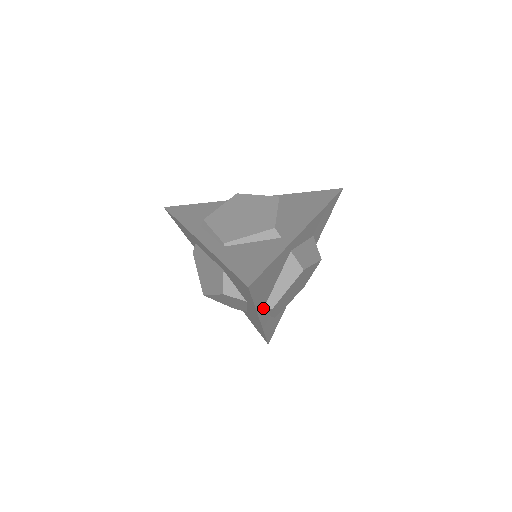
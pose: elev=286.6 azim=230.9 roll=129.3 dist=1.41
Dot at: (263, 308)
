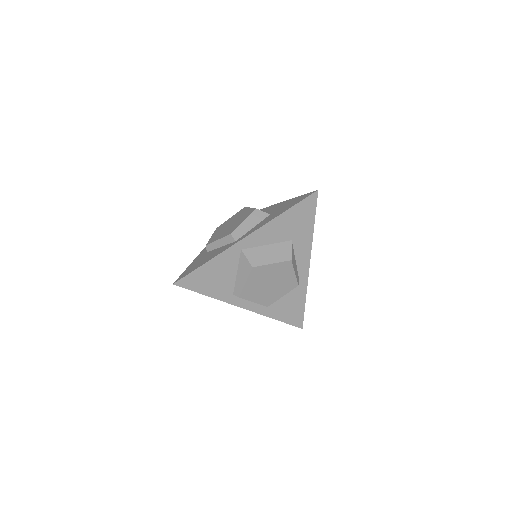
Dot at: occluded
